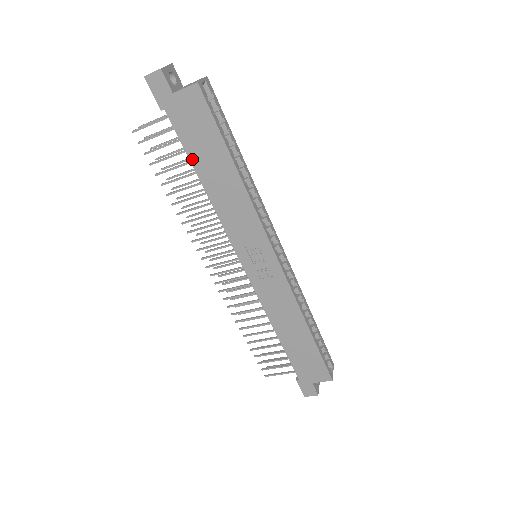
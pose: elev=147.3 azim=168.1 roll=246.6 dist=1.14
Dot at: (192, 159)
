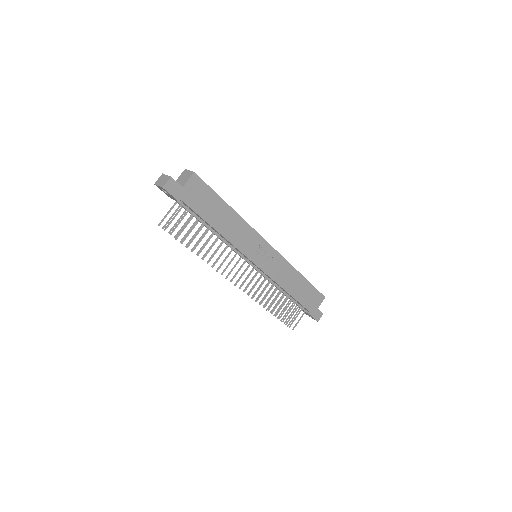
Dot at: (206, 219)
